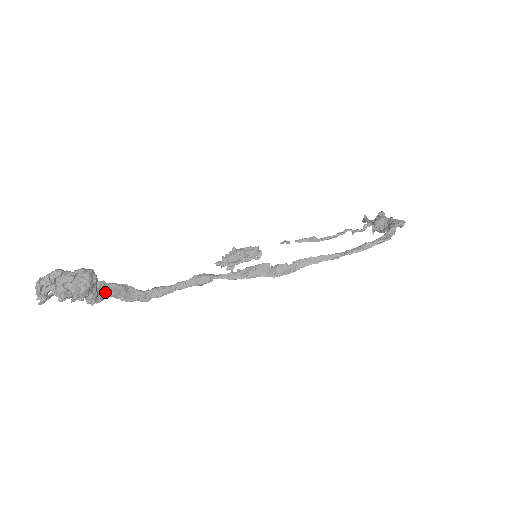
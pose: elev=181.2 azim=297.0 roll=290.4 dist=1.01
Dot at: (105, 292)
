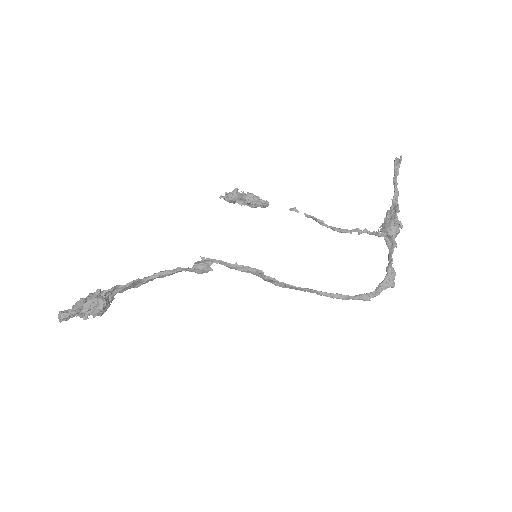
Dot at: (115, 294)
